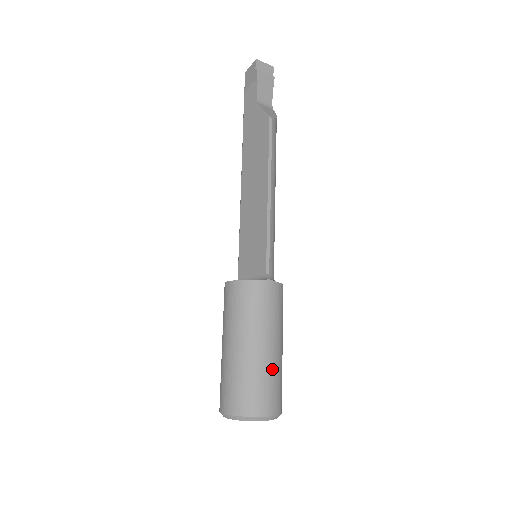
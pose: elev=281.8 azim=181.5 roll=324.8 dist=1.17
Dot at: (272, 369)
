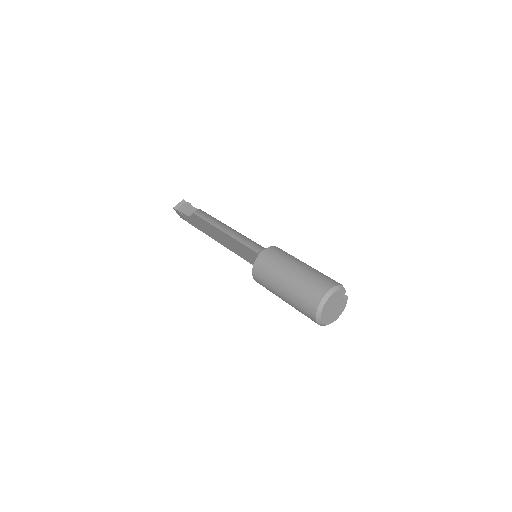
Dot at: (305, 276)
